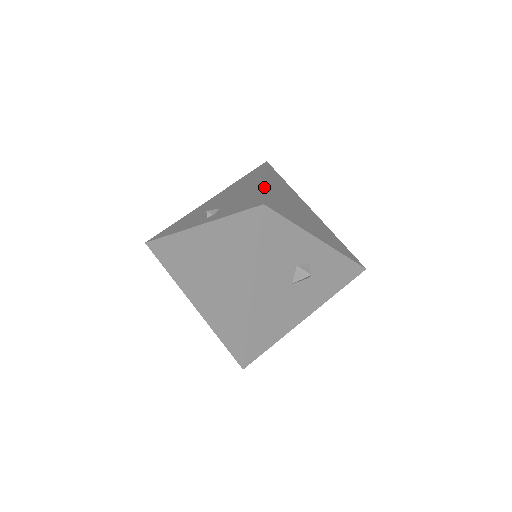
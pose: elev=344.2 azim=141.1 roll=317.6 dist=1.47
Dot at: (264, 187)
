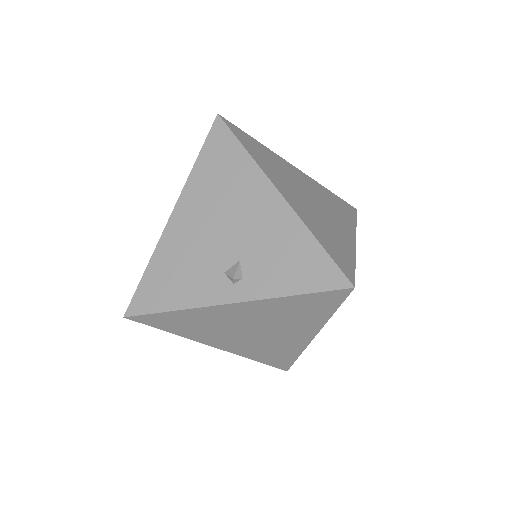
Dot at: (305, 226)
